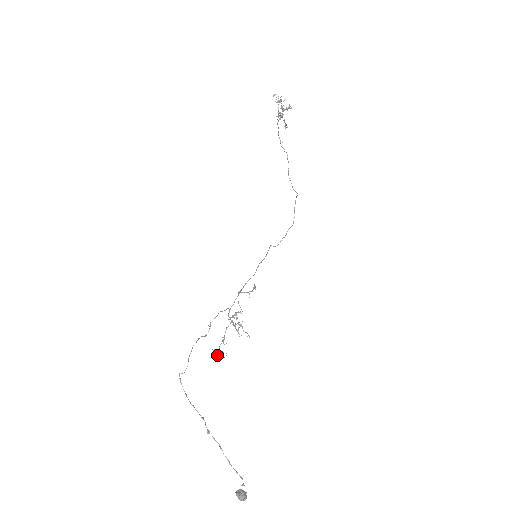
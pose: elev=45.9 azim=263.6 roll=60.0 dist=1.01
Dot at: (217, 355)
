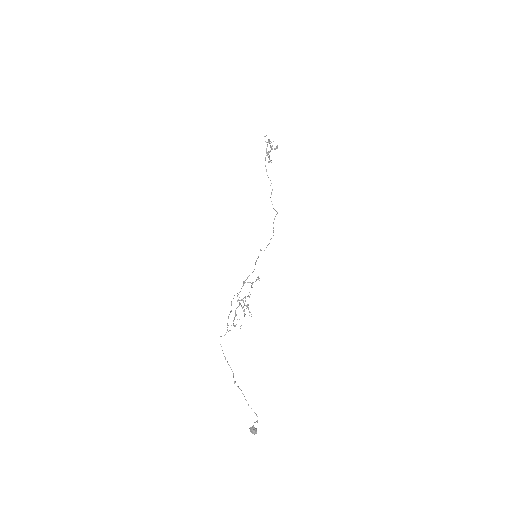
Dot at: occluded
